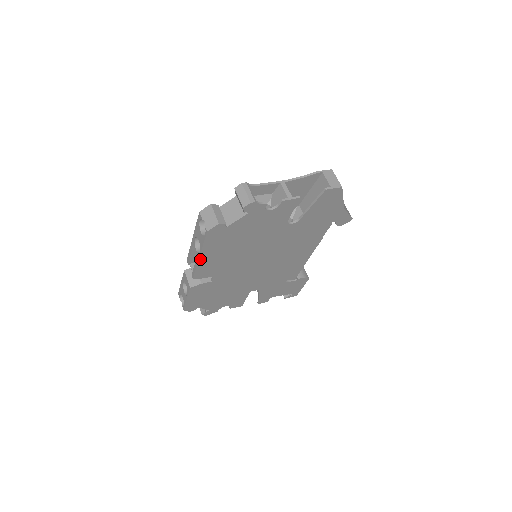
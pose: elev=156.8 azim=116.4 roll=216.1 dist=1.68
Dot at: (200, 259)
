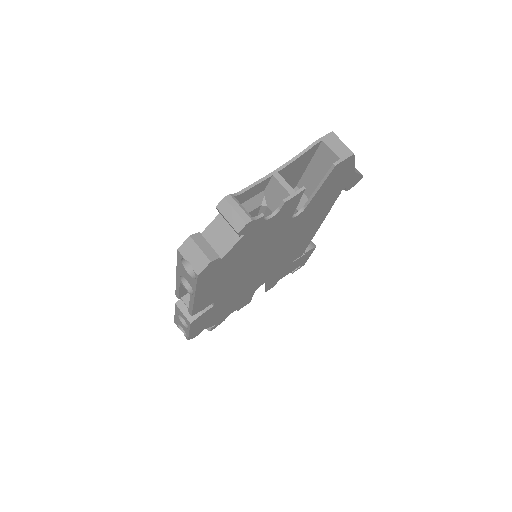
Dot at: (195, 299)
